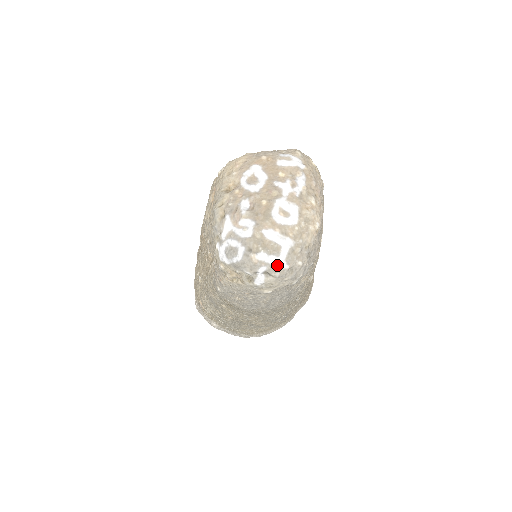
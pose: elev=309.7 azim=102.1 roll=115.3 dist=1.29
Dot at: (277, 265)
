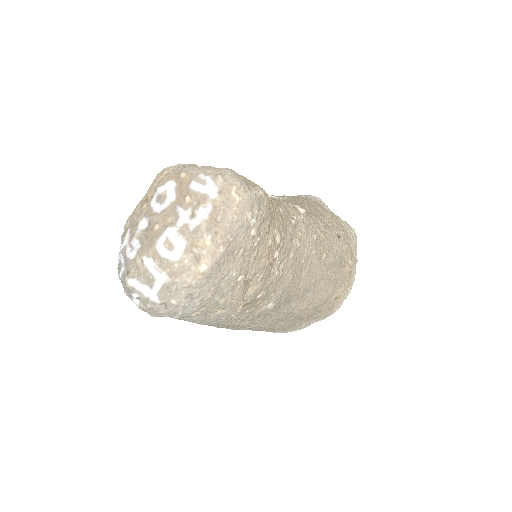
Dot at: (149, 296)
